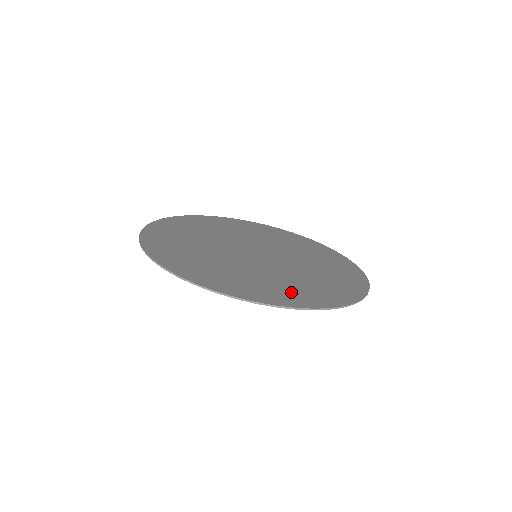
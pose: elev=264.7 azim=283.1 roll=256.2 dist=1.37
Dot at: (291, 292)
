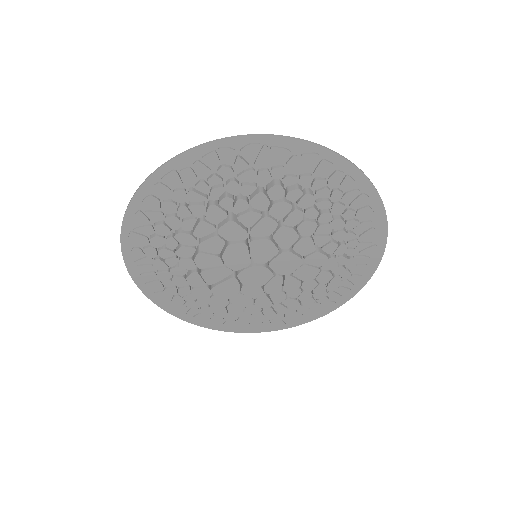
Dot at: (301, 174)
